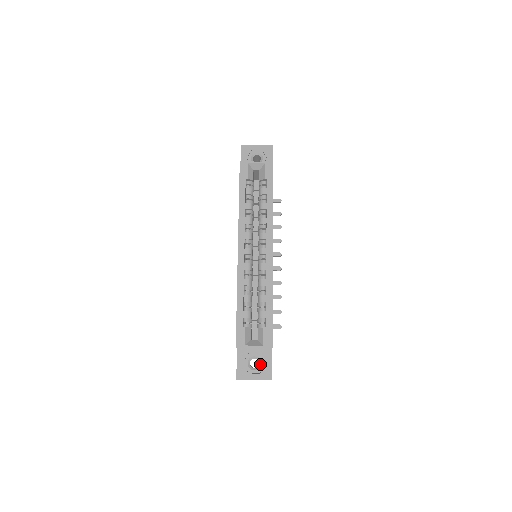
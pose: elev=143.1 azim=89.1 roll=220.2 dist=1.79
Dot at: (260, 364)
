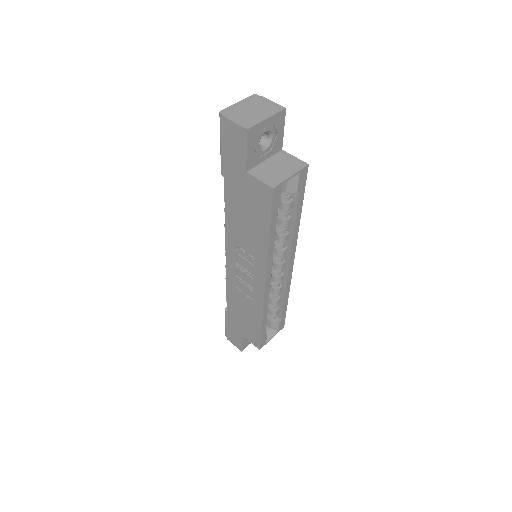
Dot at: occluded
